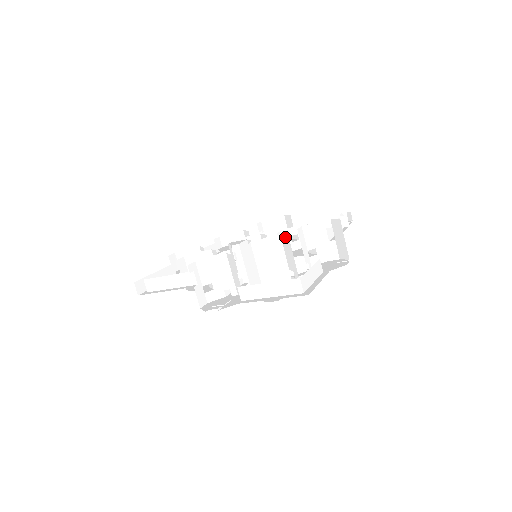
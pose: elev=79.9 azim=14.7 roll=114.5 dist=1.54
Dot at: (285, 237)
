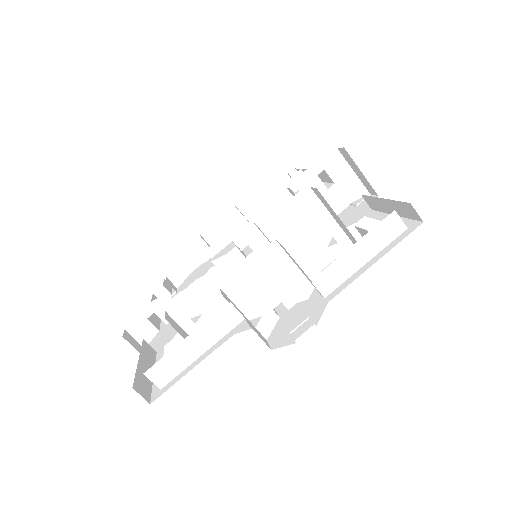
Dot at: (303, 195)
